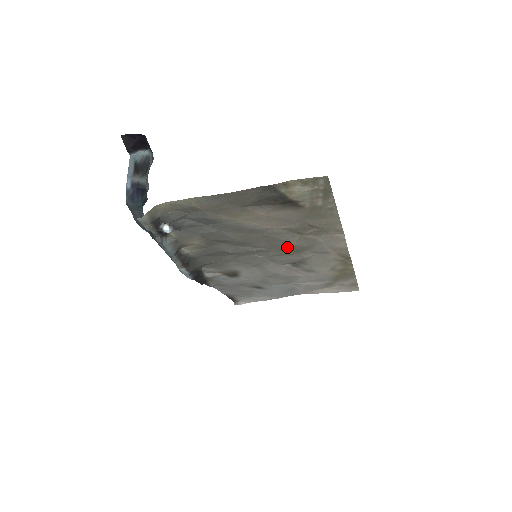
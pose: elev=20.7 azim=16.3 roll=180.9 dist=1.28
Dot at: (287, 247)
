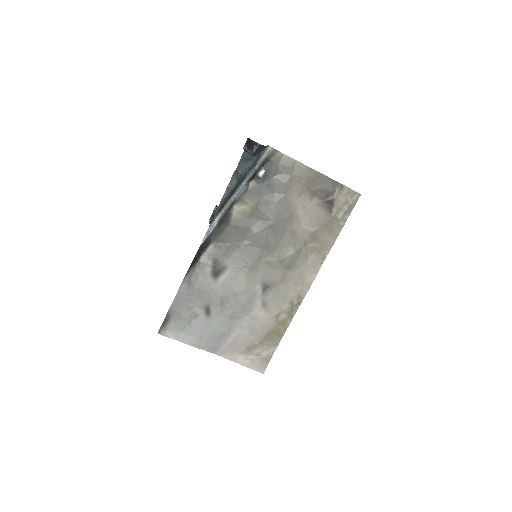
Dot at: (286, 255)
